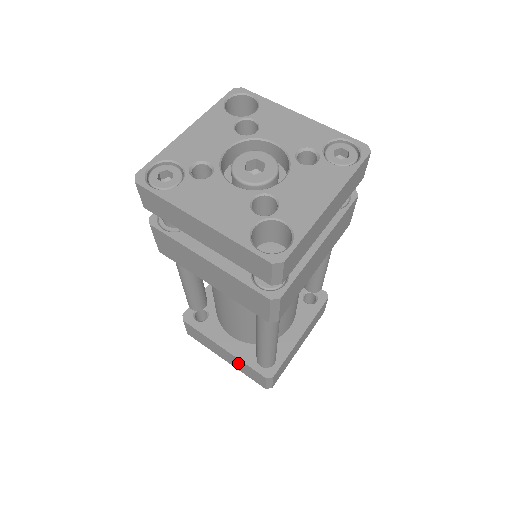
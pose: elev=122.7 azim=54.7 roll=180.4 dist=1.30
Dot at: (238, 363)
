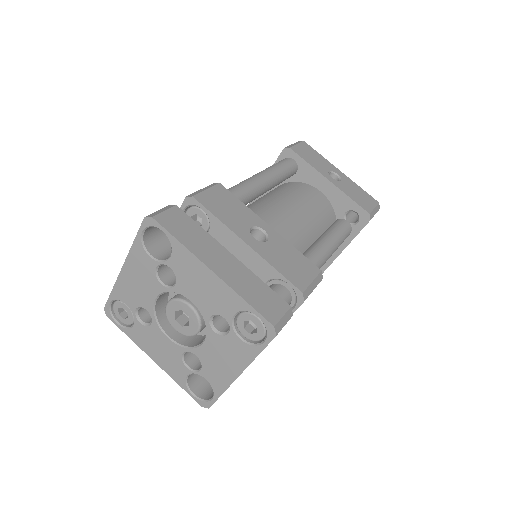
Dot at: occluded
